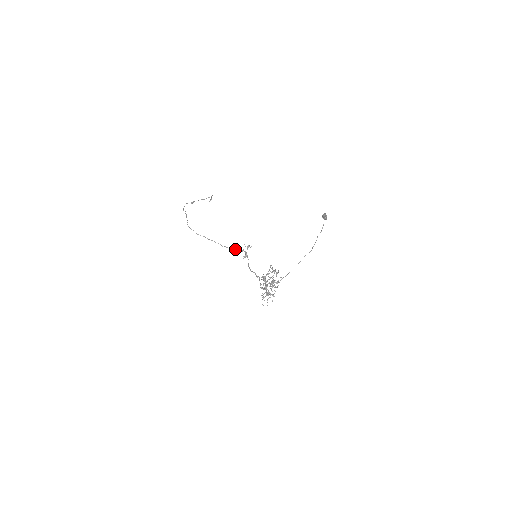
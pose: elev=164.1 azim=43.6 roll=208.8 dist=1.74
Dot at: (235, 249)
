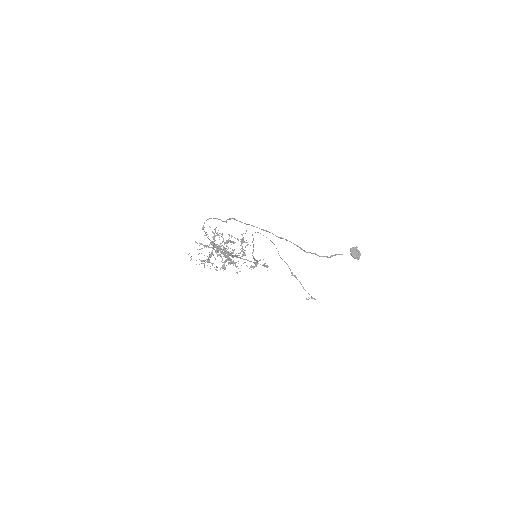
Dot at: occluded
